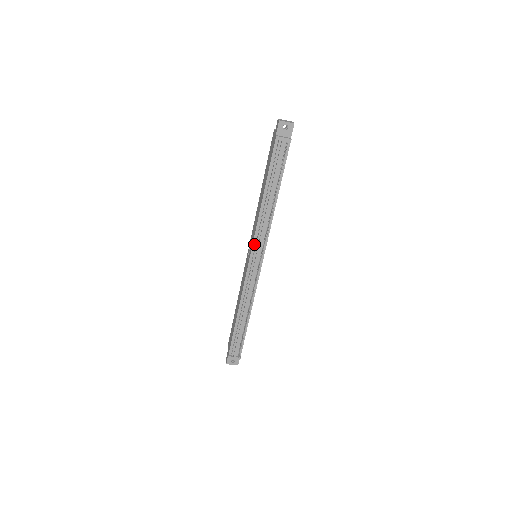
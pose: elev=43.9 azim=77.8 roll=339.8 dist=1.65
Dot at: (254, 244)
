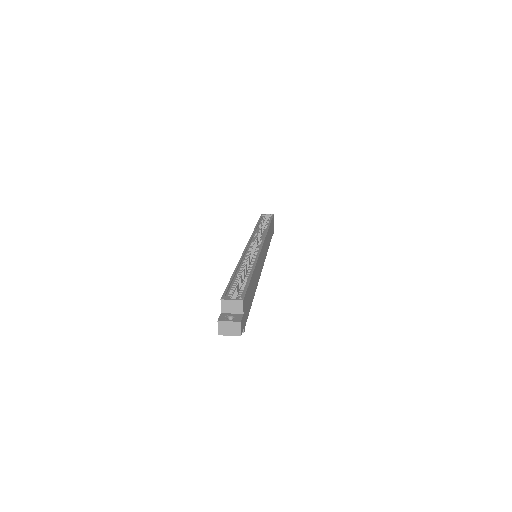
Dot at: occluded
